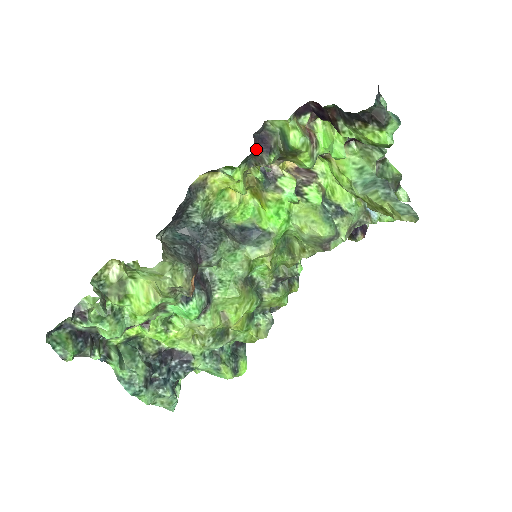
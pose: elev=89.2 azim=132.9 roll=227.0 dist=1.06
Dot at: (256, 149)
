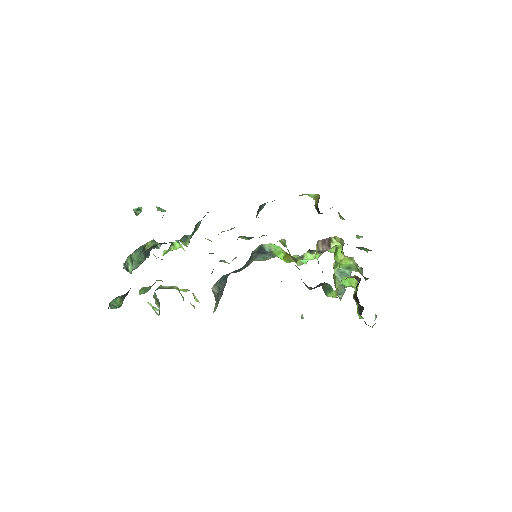
Dot at: occluded
